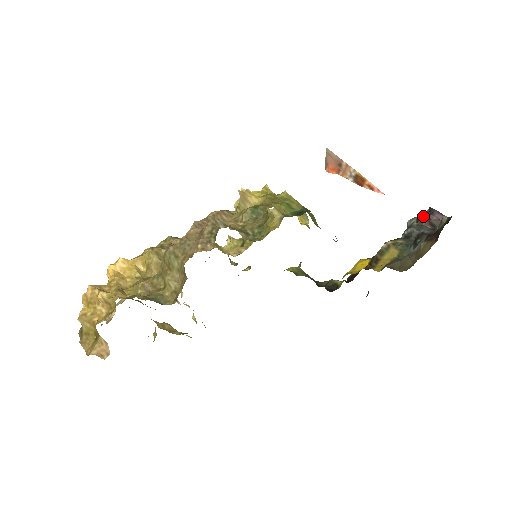
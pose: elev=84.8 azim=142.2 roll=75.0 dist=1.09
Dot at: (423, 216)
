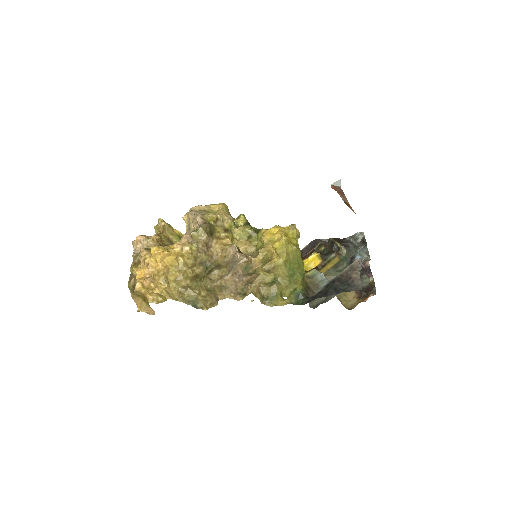
Dot at: (364, 263)
